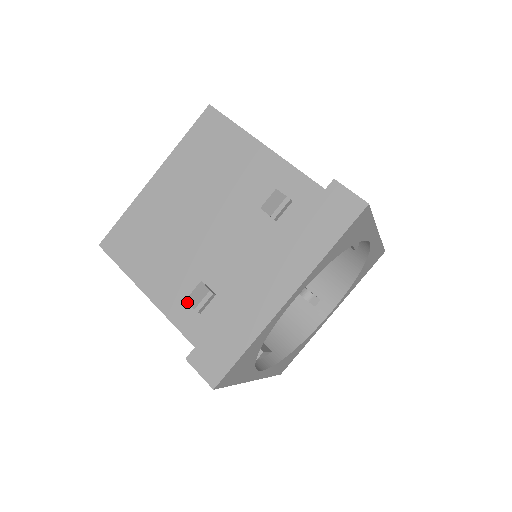
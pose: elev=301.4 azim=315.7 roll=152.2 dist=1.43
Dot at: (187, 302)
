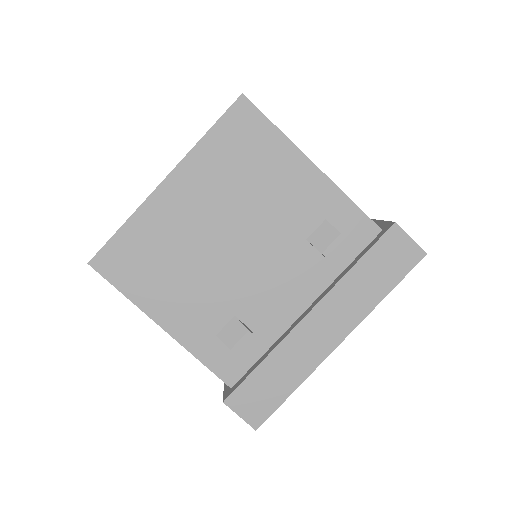
Dot at: (217, 338)
